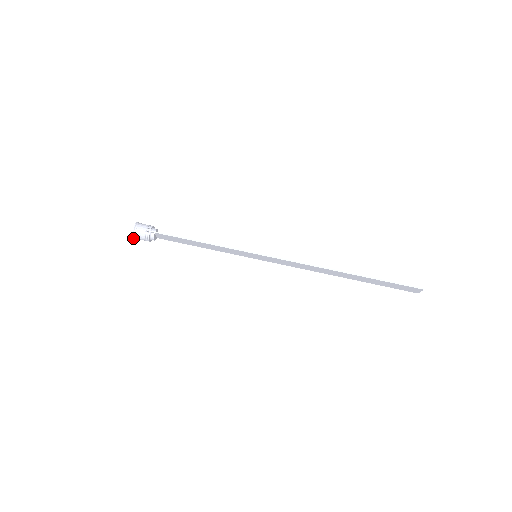
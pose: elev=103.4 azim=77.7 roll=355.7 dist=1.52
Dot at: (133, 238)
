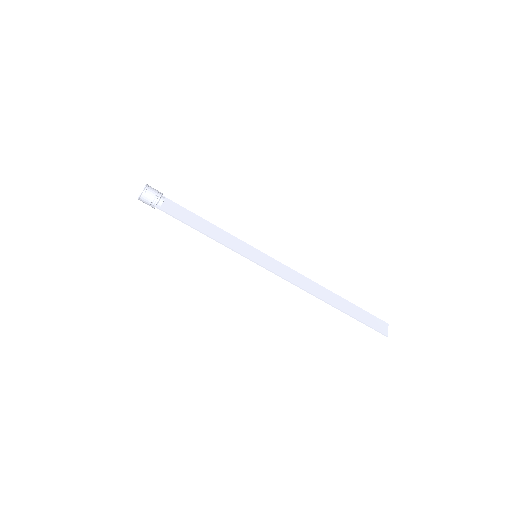
Dot at: occluded
